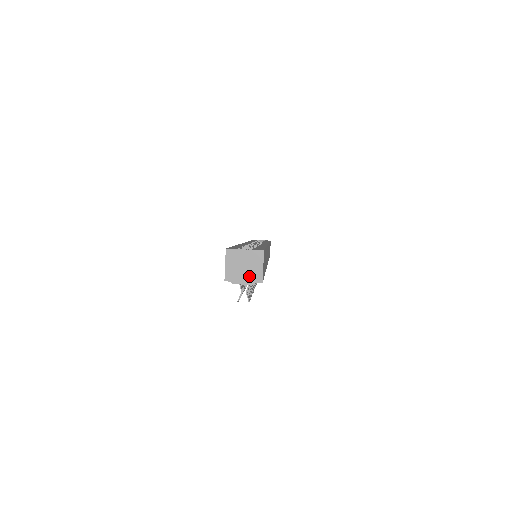
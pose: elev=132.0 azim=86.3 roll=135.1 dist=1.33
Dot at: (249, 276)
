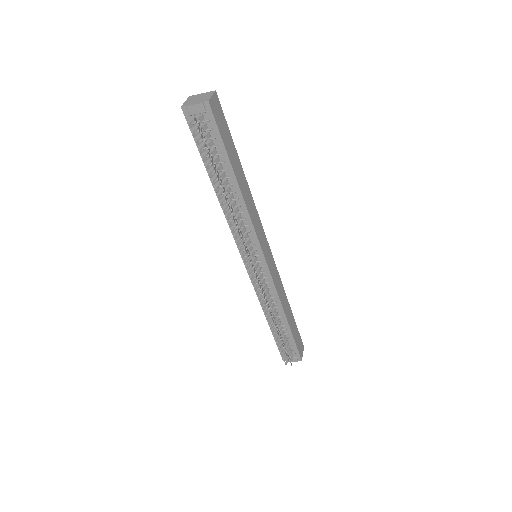
Dot at: (200, 101)
